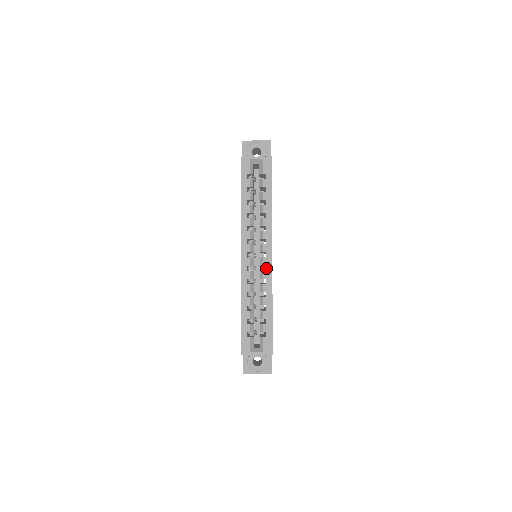
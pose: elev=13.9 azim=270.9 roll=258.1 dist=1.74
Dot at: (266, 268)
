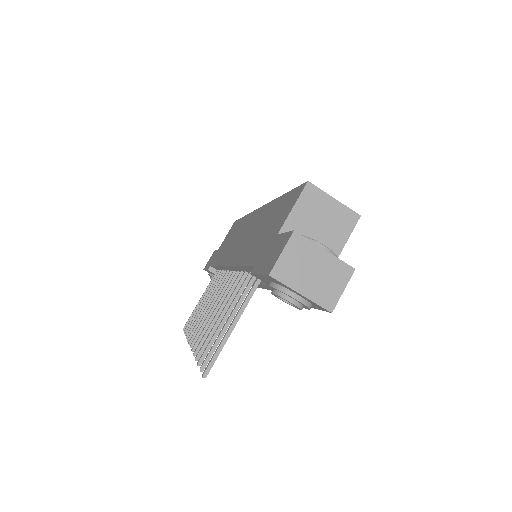
Dot at: occluded
